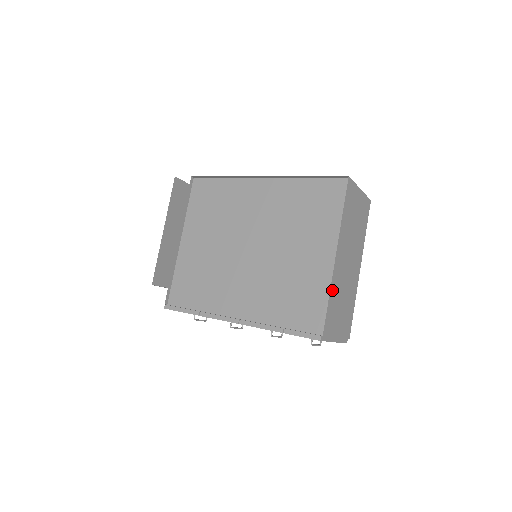
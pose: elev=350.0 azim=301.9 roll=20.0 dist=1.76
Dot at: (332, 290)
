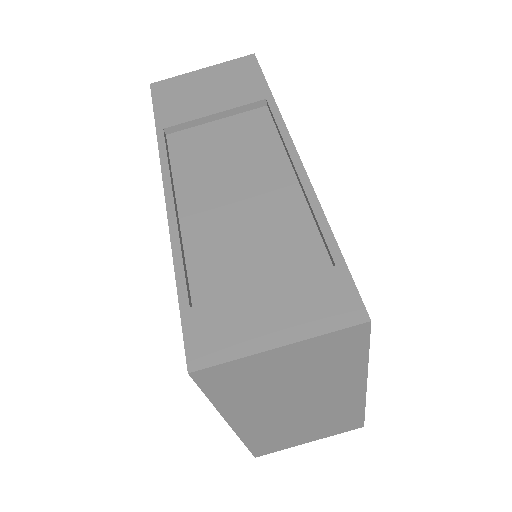
Dot at: (251, 438)
